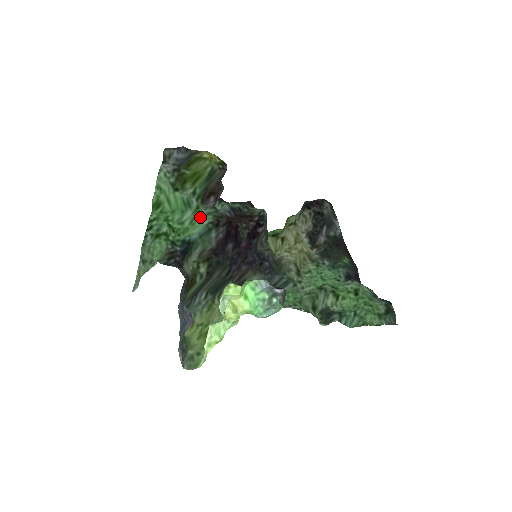
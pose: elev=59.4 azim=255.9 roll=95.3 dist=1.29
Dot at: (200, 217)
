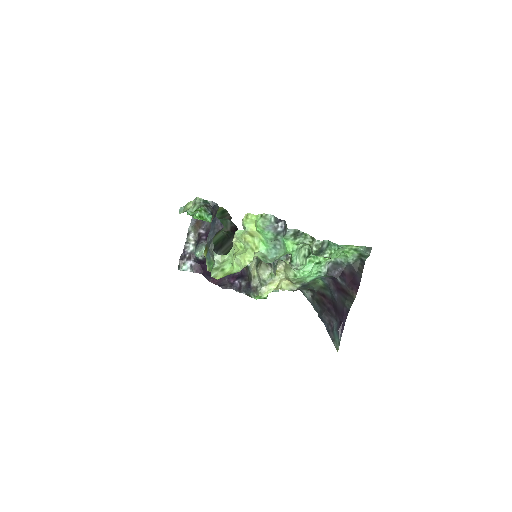
Dot at: occluded
